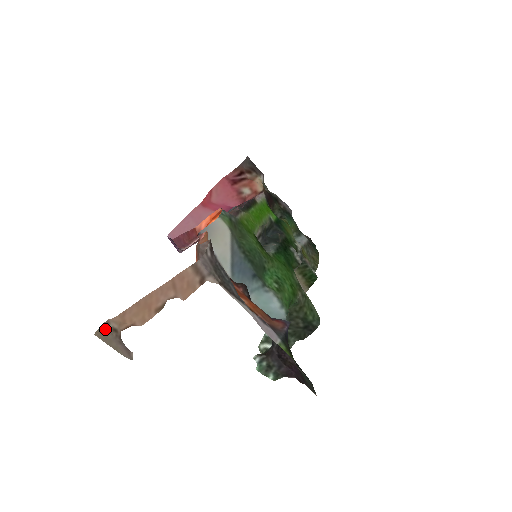
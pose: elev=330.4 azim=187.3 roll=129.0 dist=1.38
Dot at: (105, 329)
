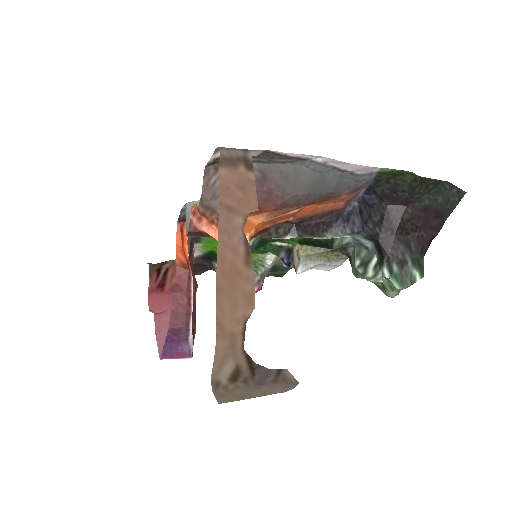
Dot at: (222, 392)
